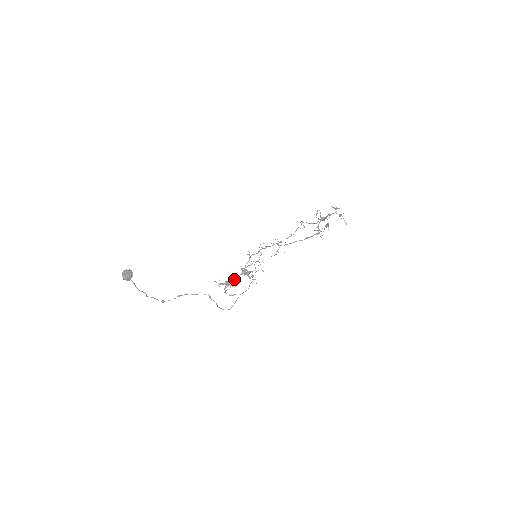
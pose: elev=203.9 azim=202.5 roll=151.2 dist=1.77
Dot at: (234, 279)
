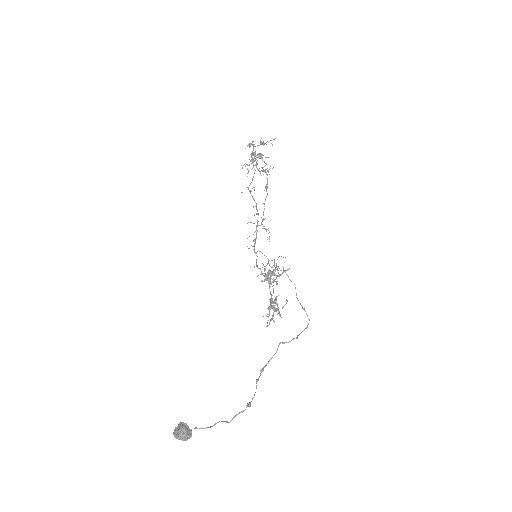
Dot at: occluded
